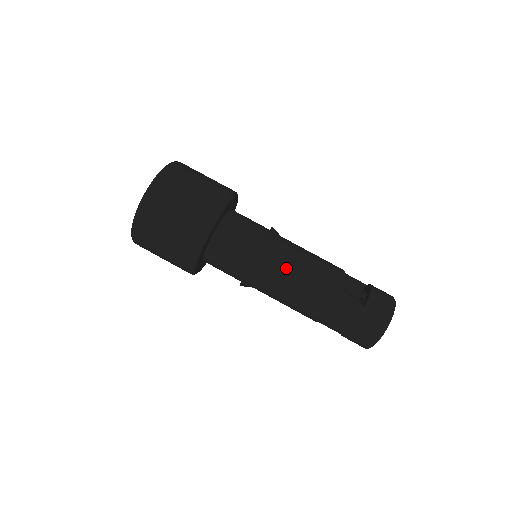
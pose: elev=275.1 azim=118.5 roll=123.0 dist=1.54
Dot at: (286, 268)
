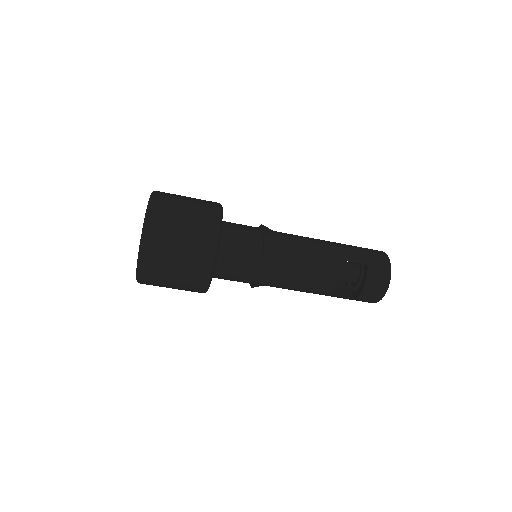
Dot at: occluded
